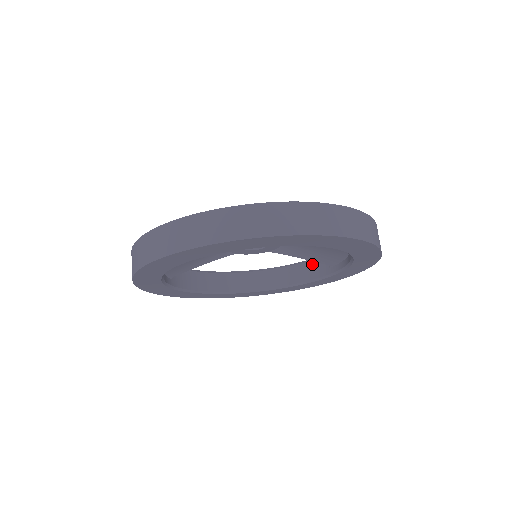
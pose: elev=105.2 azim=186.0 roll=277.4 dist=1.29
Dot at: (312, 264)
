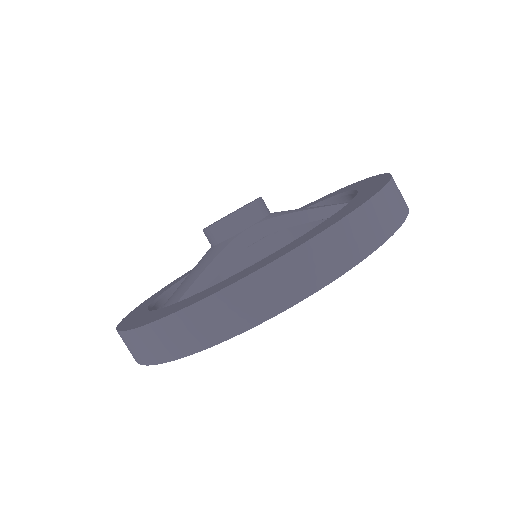
Dot at: occluded
